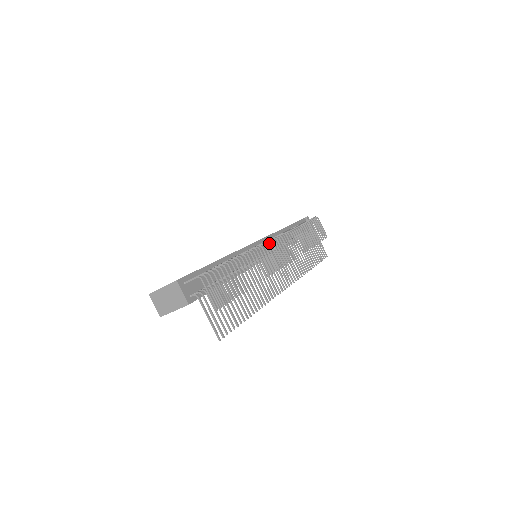
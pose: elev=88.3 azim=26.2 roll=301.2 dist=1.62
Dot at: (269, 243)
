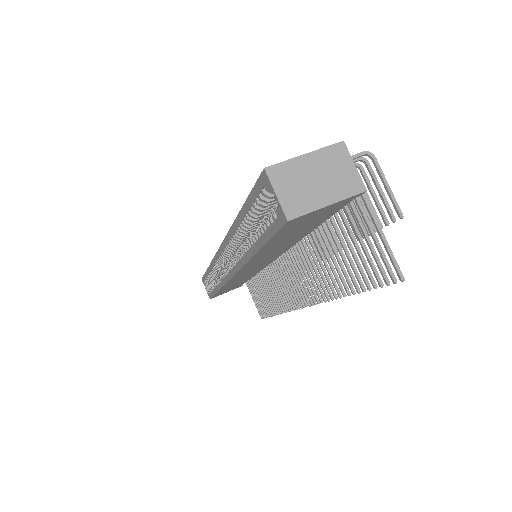
Dot at: occluded
